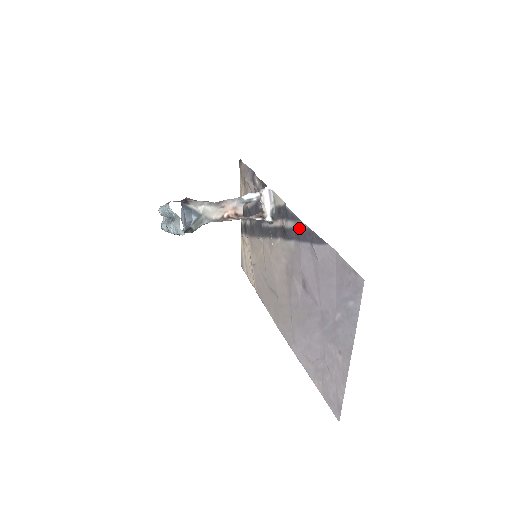
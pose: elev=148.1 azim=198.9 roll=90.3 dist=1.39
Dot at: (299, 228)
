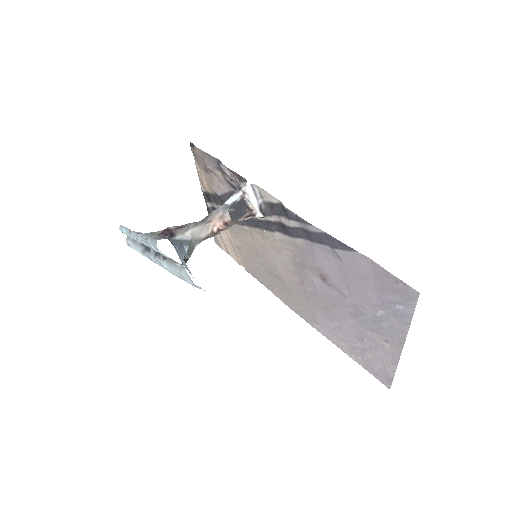
Dot at: (310, 231)
